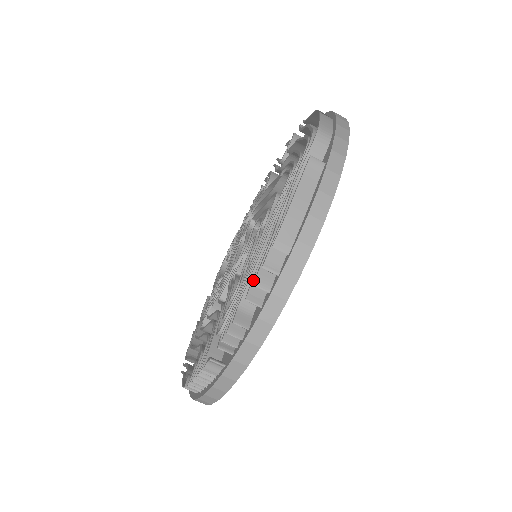
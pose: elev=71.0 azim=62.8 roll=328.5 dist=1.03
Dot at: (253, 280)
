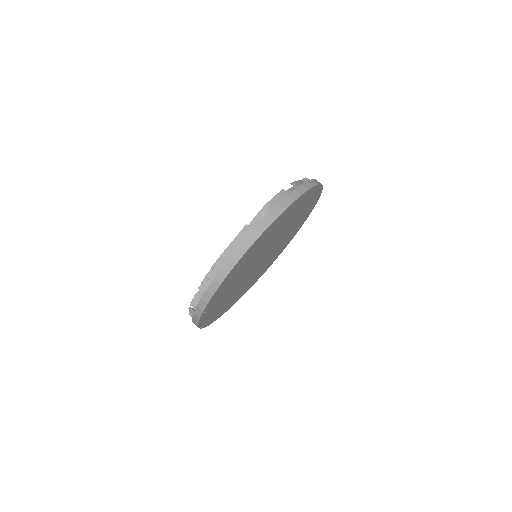
Dot at: occluded
